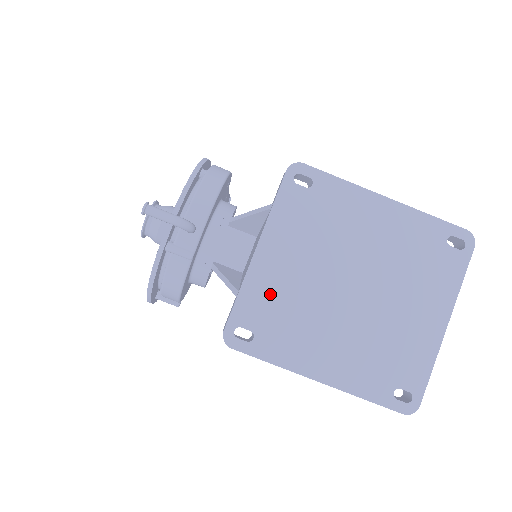
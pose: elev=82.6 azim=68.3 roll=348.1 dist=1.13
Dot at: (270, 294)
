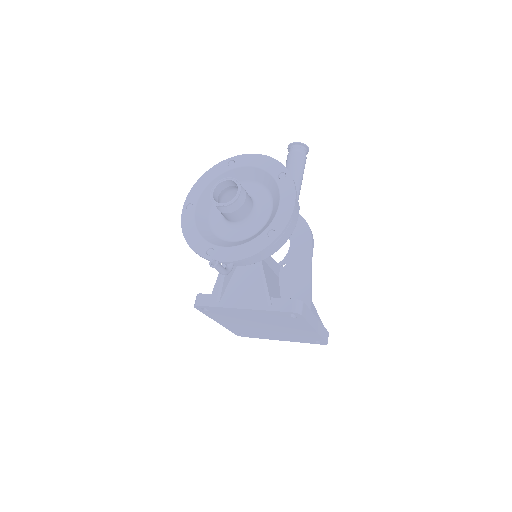
Dot at: (230, 313)
